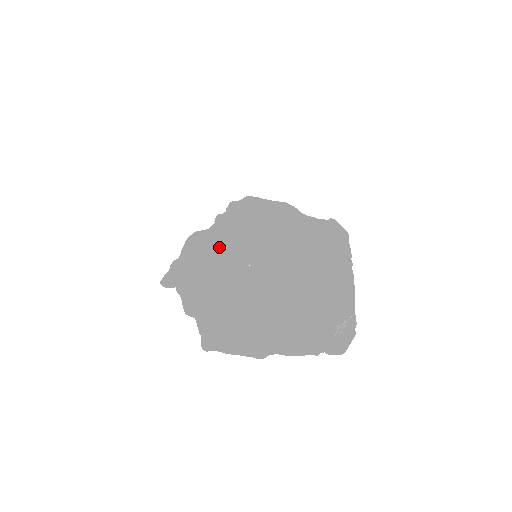
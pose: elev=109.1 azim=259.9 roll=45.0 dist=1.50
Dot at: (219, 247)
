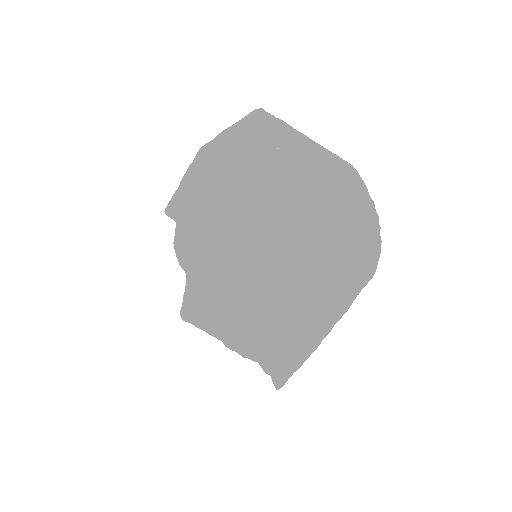
Dot at: occluded
